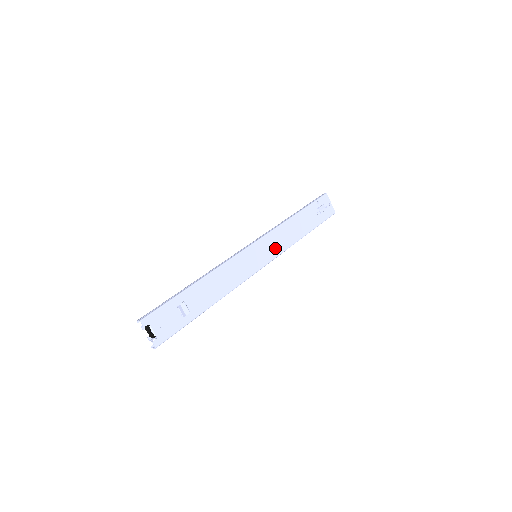
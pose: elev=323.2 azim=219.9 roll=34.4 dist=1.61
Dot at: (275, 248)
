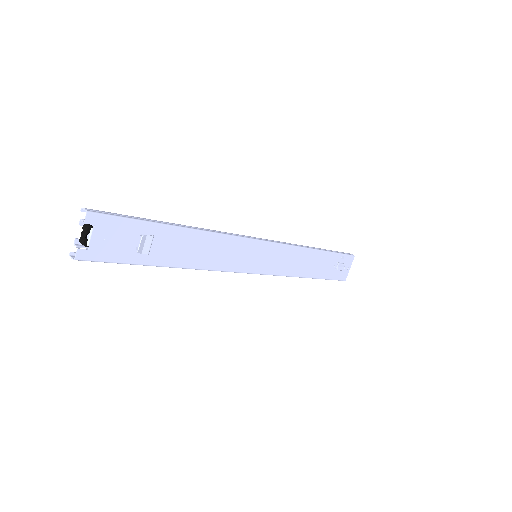
Dot at: (278, 265)
